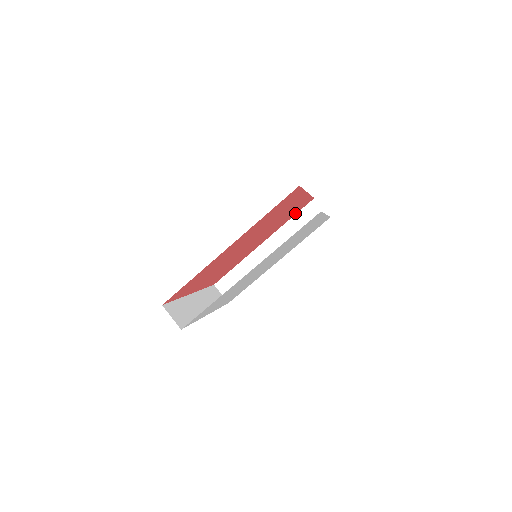
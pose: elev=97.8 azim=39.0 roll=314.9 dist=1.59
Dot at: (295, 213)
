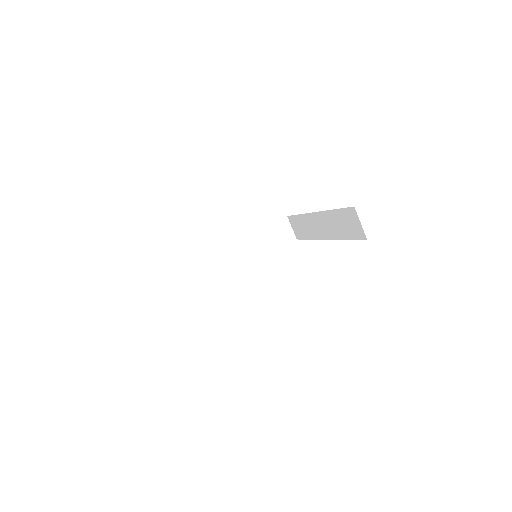
Dot at: occluded
